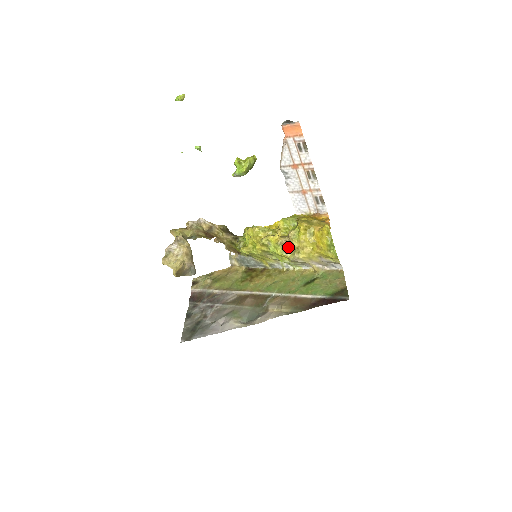
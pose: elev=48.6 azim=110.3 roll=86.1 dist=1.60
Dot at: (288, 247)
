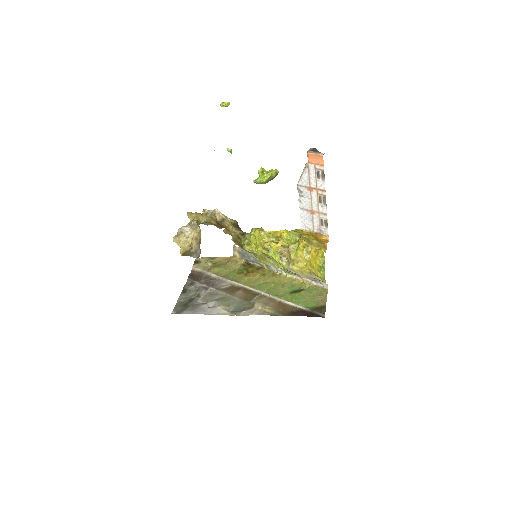
Dot at: (285, 257)
